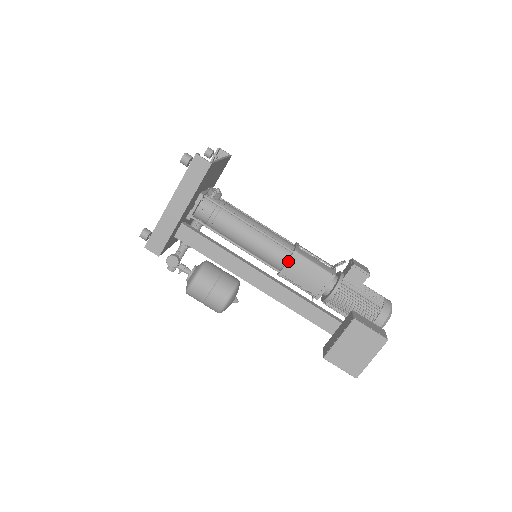
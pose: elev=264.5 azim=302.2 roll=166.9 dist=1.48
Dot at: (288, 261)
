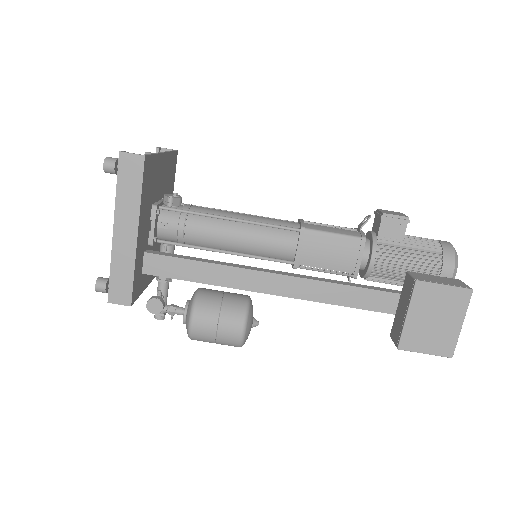
Dot at: (298, 244)
